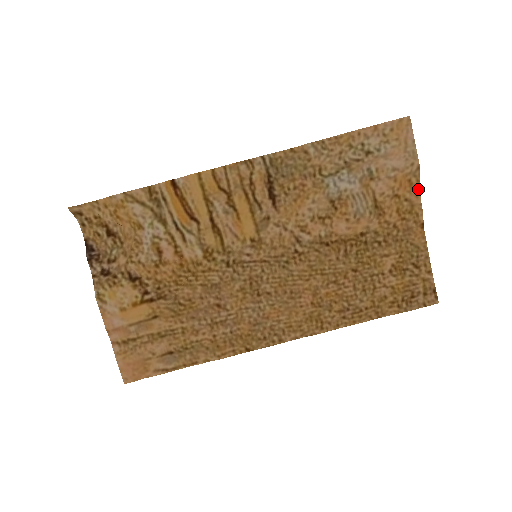
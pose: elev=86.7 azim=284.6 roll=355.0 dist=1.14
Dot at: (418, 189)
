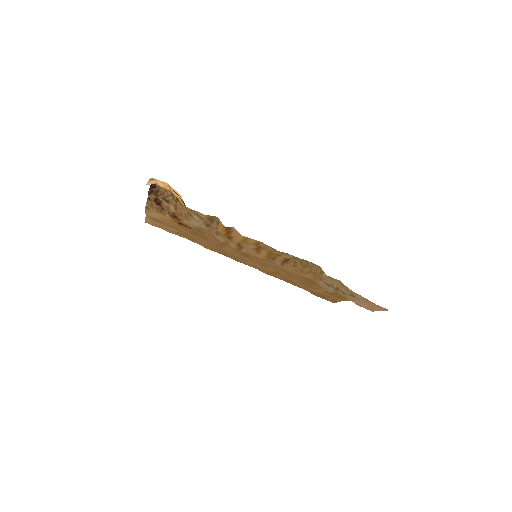
Dot at: occluded
